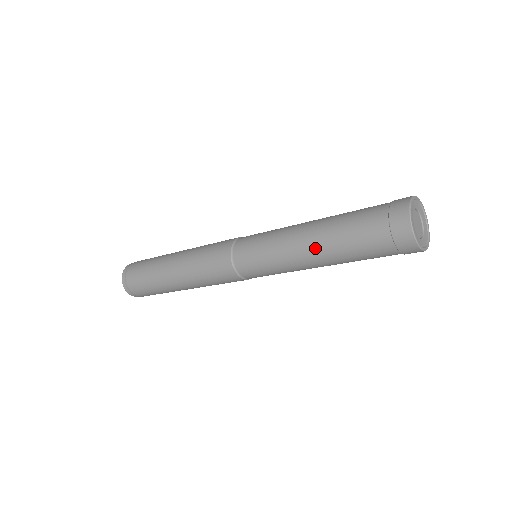
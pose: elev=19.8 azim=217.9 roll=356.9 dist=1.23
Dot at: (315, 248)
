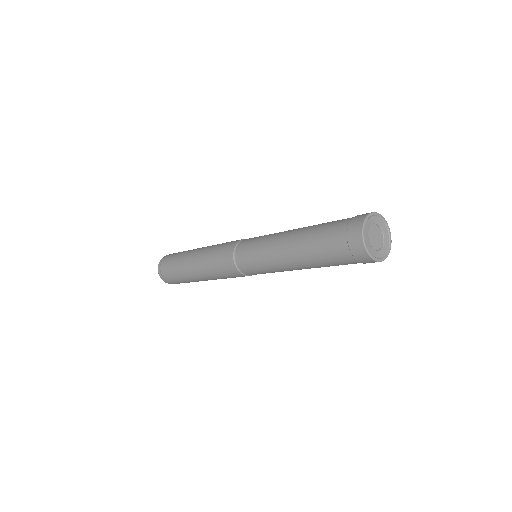
Dot at: (292, 243)
